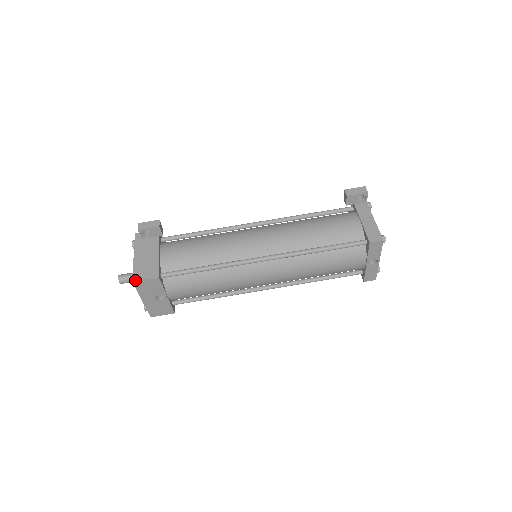
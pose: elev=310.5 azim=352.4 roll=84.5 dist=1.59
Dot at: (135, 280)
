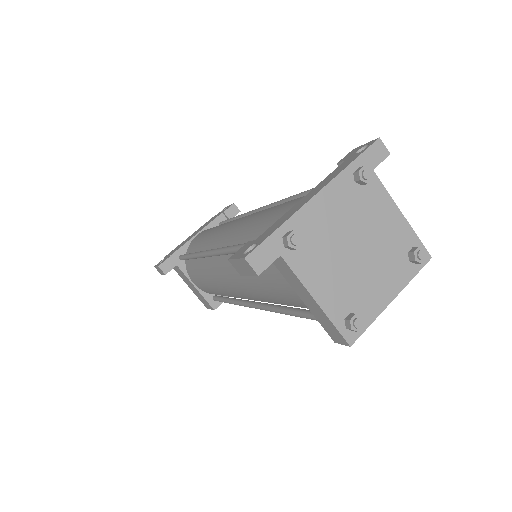
Dot at: (207, 308)
